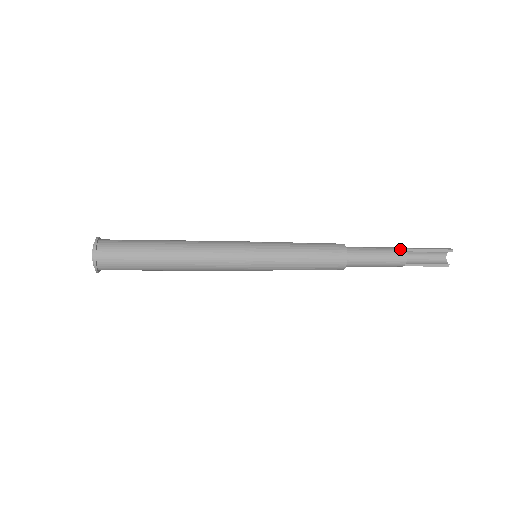
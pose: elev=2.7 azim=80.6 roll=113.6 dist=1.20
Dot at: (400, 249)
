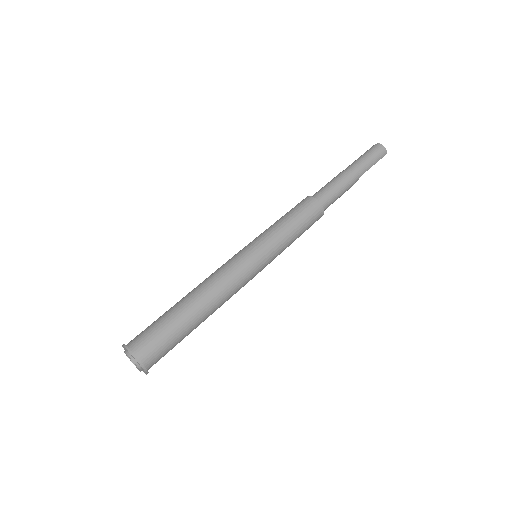
Dot at: (356, 181)
